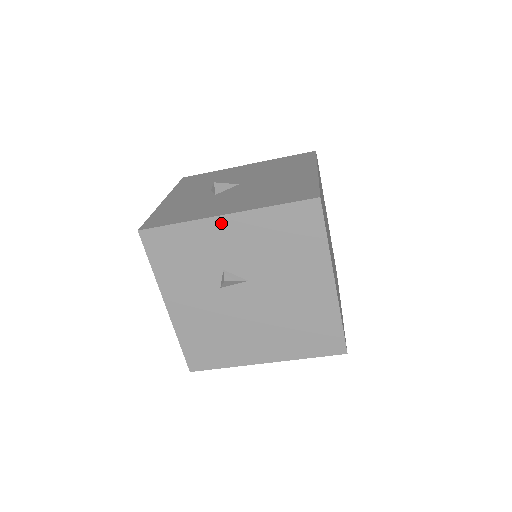
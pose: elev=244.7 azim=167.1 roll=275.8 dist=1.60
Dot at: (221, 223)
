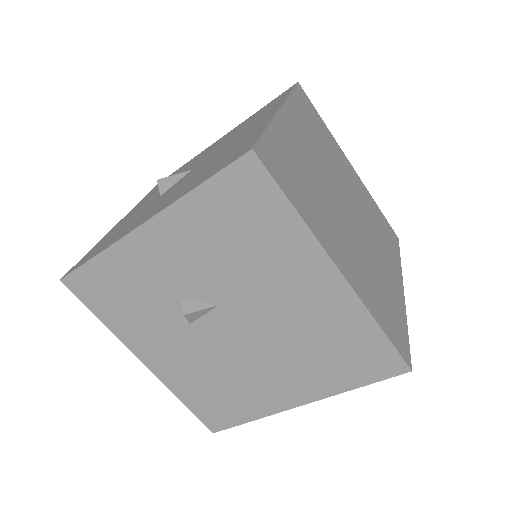
Dot at: (143, 238)
